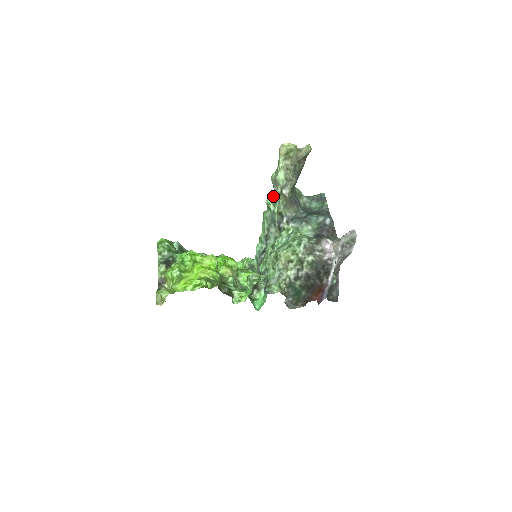
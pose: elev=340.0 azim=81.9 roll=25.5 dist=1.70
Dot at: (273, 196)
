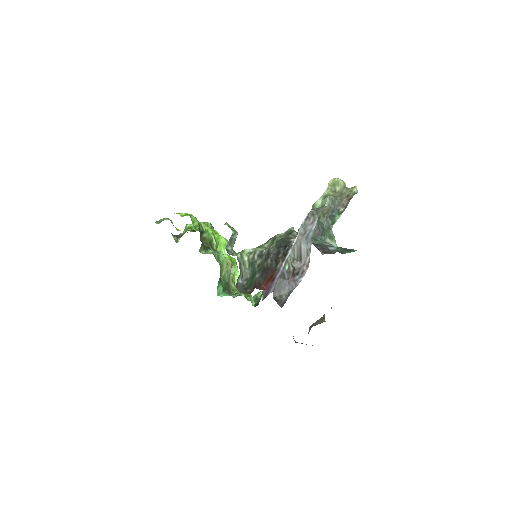
Dot at: occluded
